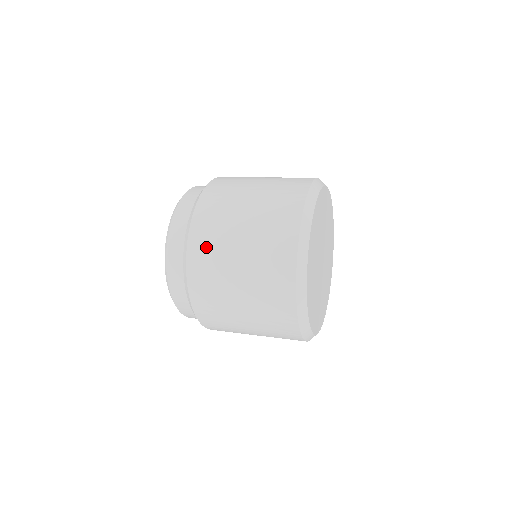
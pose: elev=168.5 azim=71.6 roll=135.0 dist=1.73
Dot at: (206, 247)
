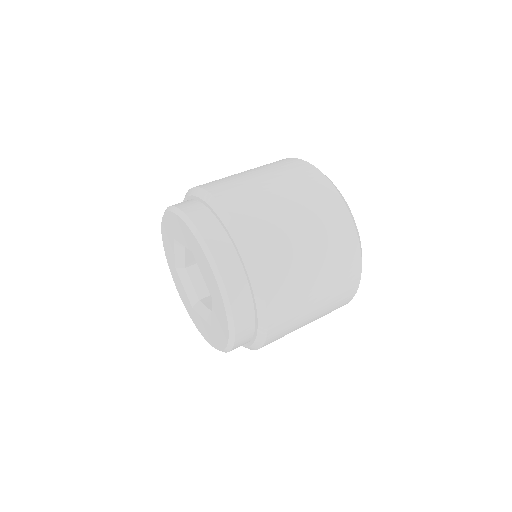
Dot at: (270, 243)
